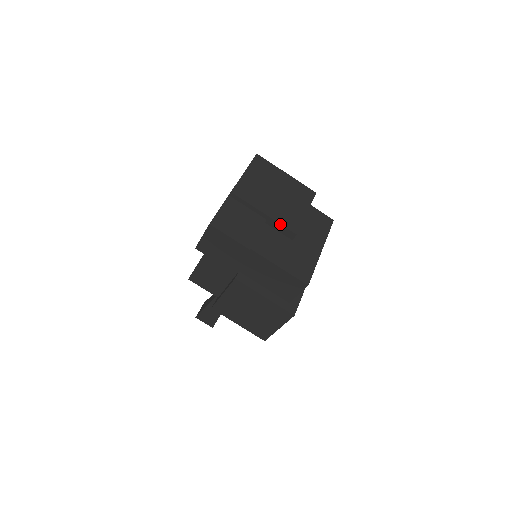
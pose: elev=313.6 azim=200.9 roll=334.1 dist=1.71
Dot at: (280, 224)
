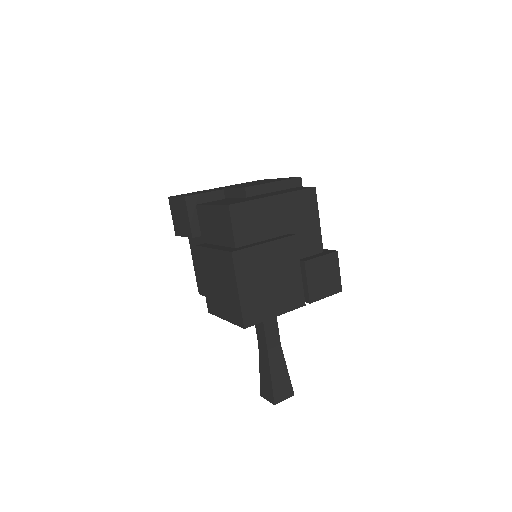
Dot at: (235, 188)
